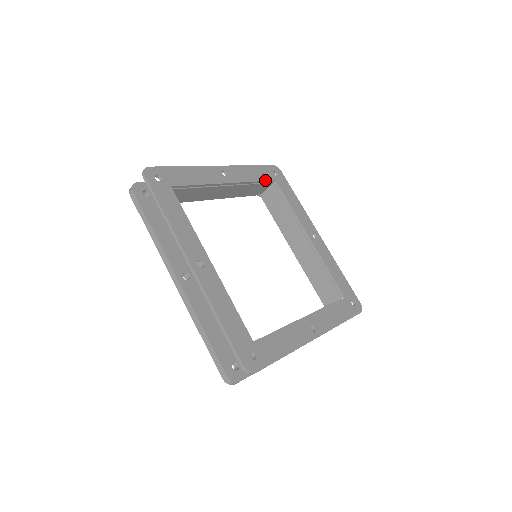
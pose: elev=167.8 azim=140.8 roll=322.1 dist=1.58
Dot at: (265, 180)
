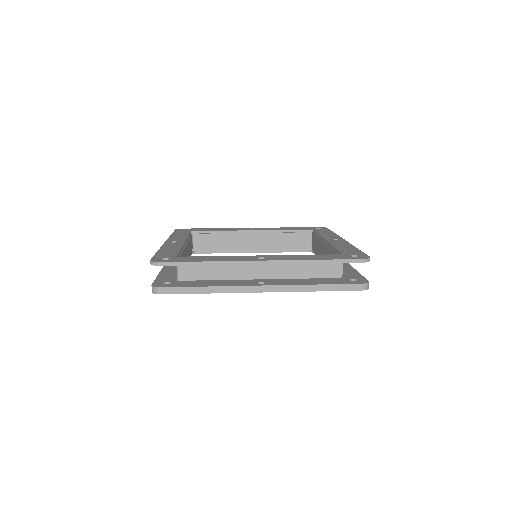
Dot at: (298, 230)
